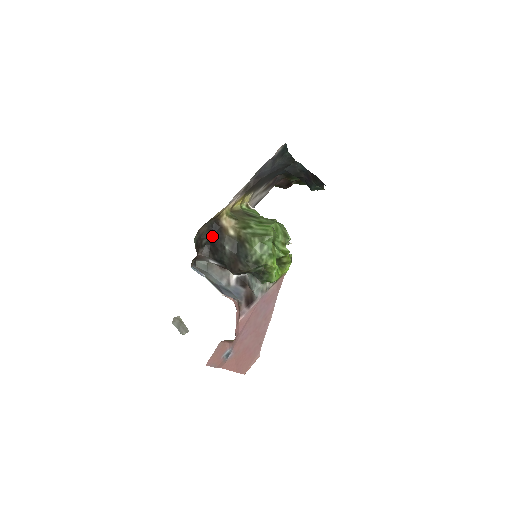
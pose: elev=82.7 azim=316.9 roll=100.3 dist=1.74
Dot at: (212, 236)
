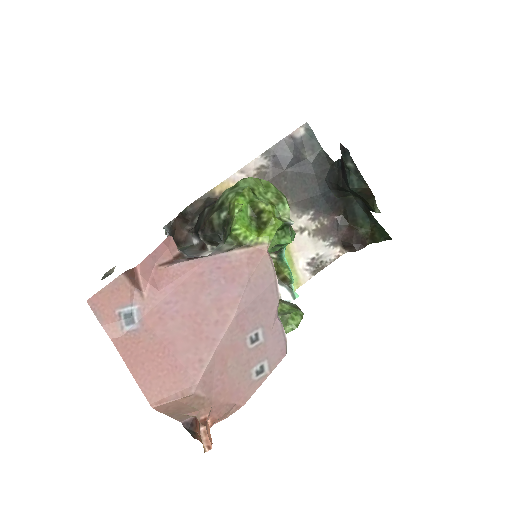
Dot at: occluded
